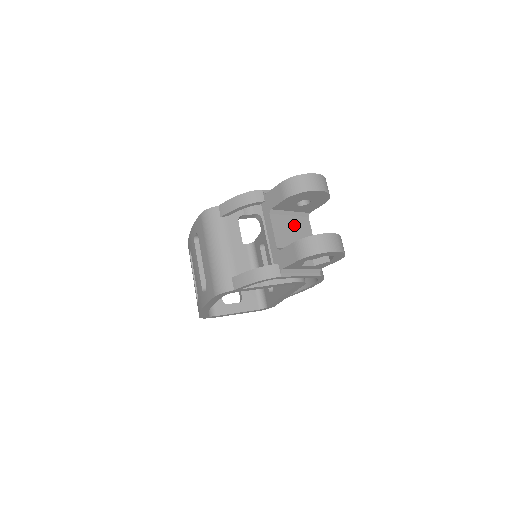
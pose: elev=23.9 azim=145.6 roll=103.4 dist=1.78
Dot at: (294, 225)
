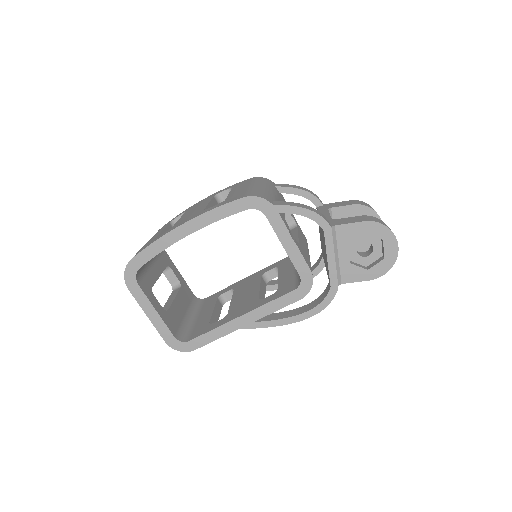
Dot at: occluded
